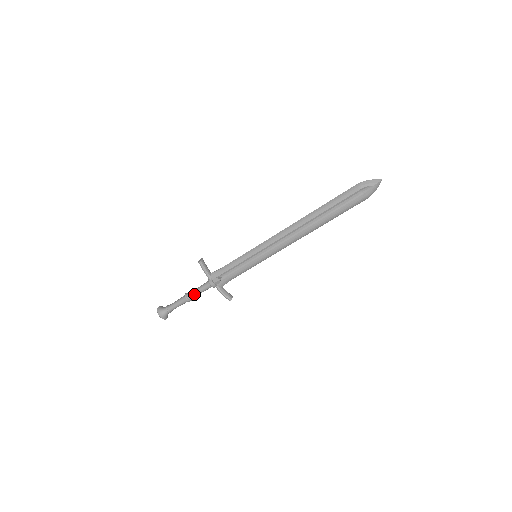
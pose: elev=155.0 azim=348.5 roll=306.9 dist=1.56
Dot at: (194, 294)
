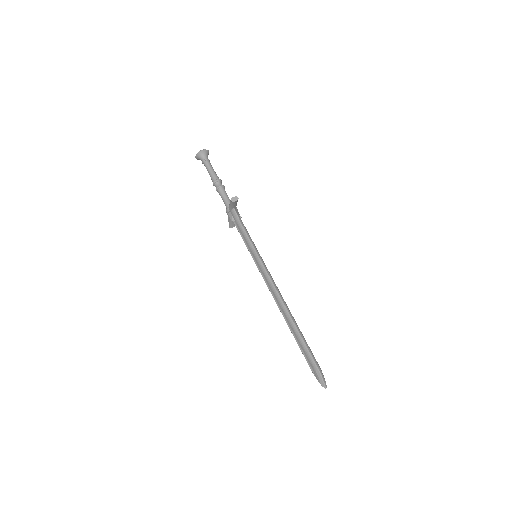
Dot at: (218, 192)
